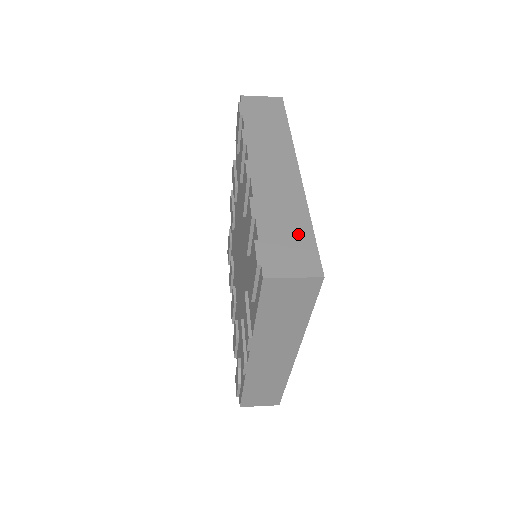
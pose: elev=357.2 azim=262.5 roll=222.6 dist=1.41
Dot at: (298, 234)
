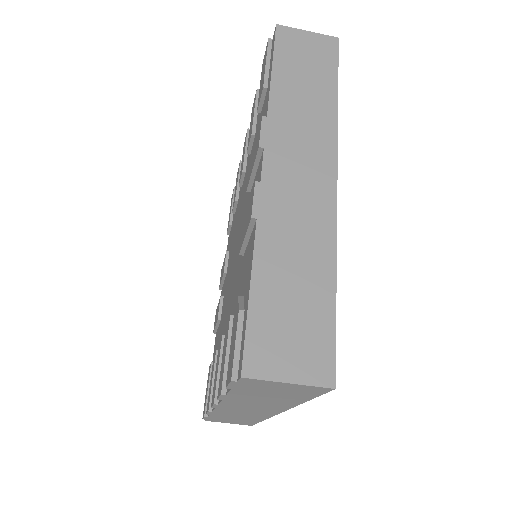
Dot at: occluded
